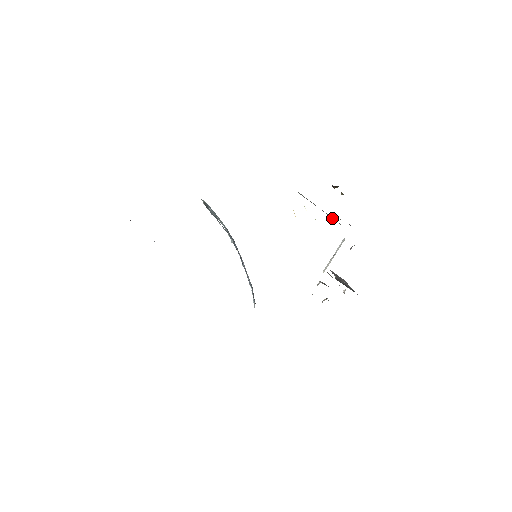
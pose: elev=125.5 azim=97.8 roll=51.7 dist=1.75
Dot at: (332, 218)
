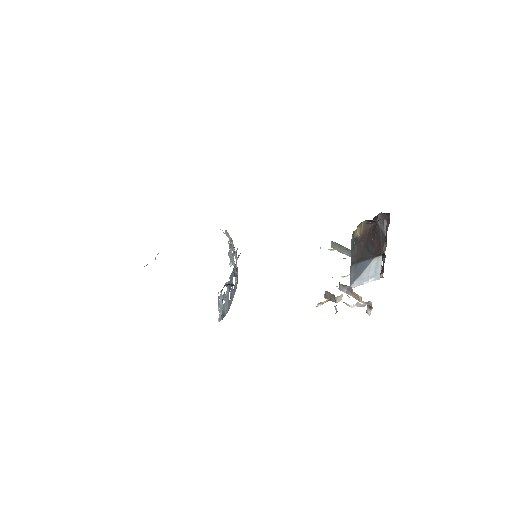
Dot at: occluded
